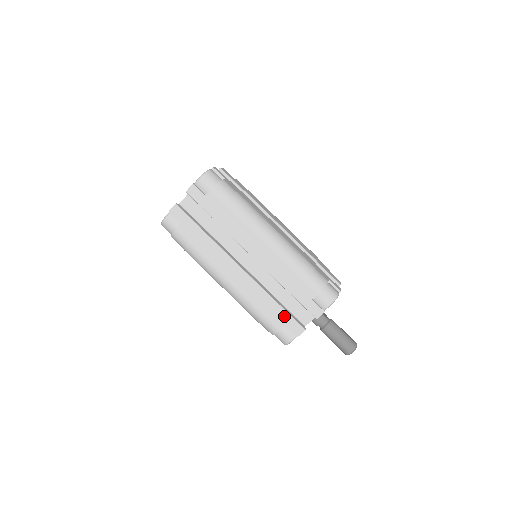
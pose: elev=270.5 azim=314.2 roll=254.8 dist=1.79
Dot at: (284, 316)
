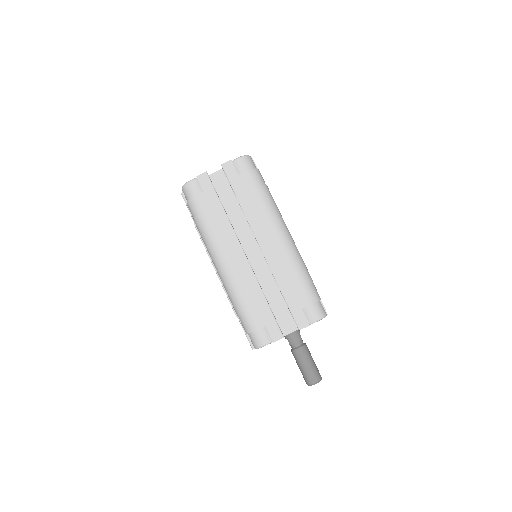
Dot at: (268, 316)
